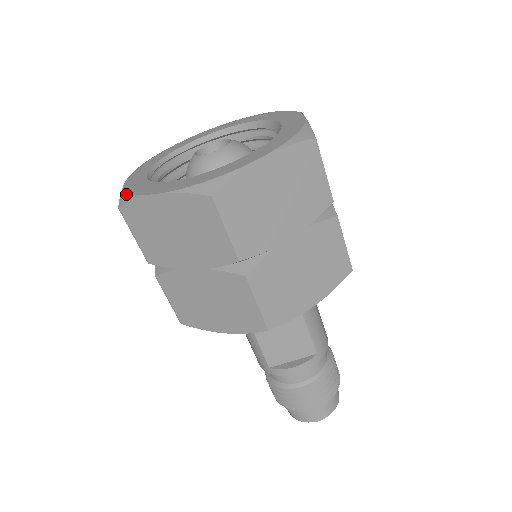
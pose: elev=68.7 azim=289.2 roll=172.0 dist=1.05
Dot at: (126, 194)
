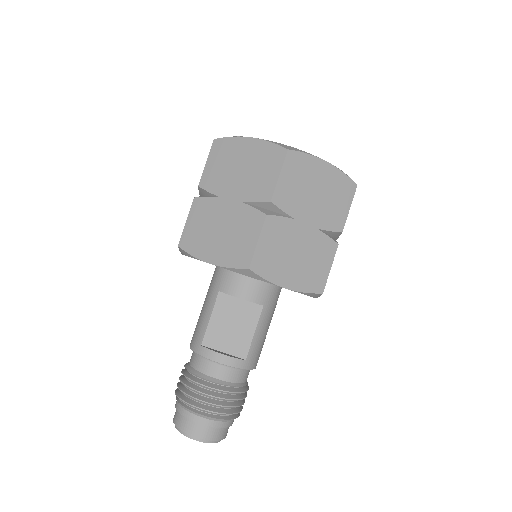
Dot at: occluded
